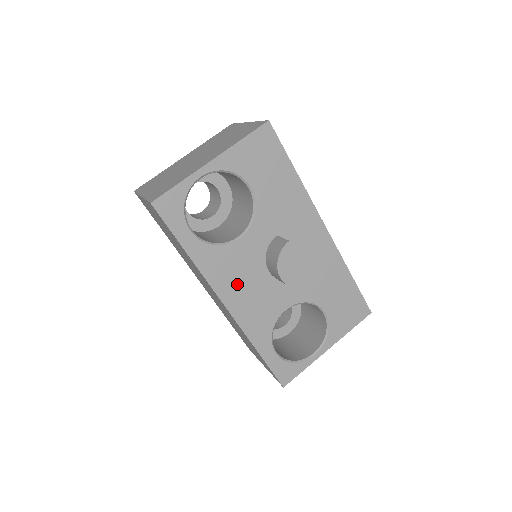
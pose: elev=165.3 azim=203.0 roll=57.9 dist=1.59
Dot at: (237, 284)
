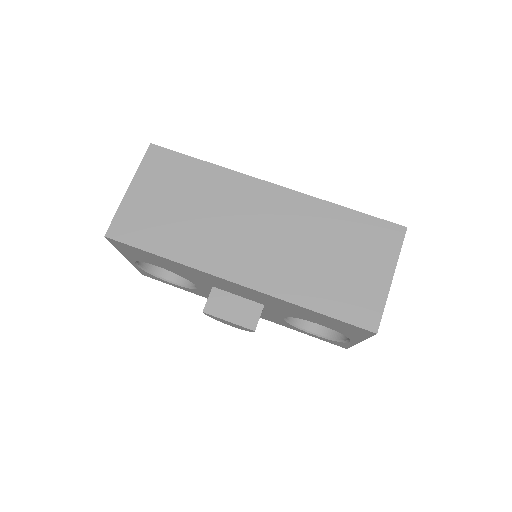
Dot at: occluded
